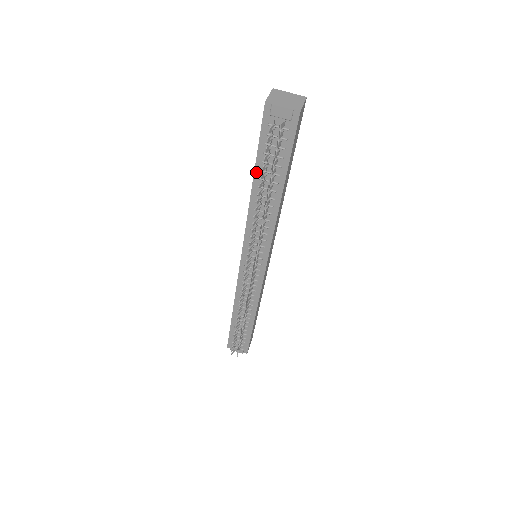
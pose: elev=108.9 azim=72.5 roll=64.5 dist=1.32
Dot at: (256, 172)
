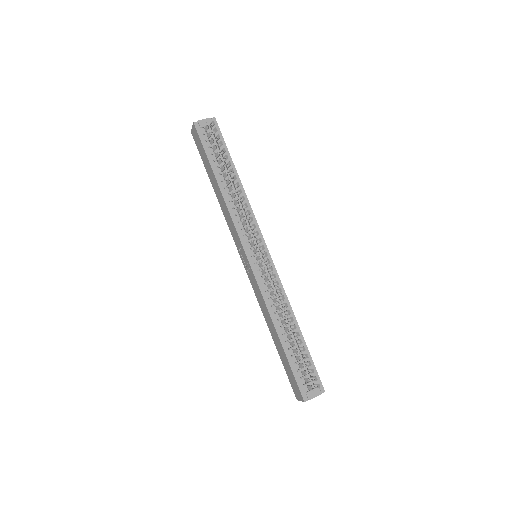
Dot at: (214, 172)
